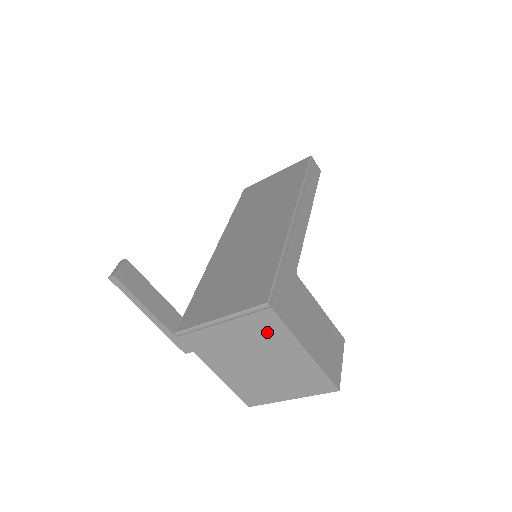
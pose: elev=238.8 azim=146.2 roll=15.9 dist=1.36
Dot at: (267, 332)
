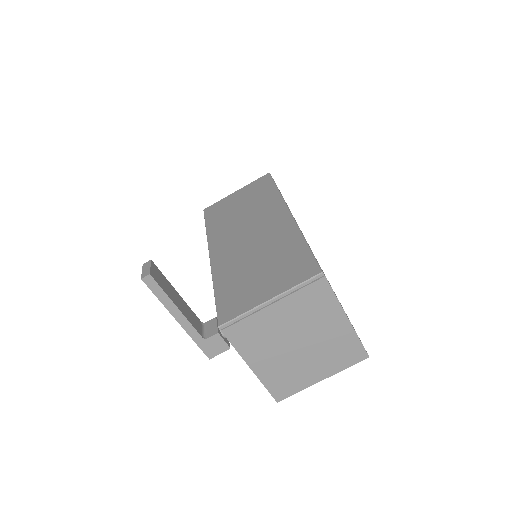
Dot at: (315, 305)
